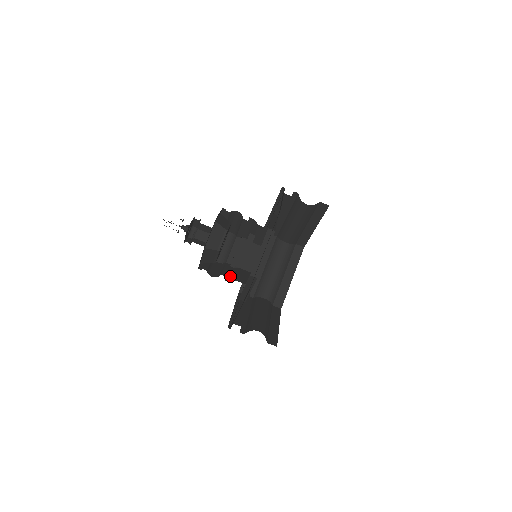
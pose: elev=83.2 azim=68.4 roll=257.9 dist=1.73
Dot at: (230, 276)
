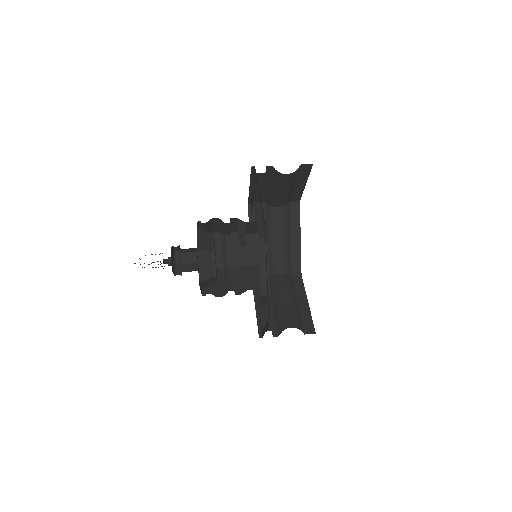
Dot at: occluded
